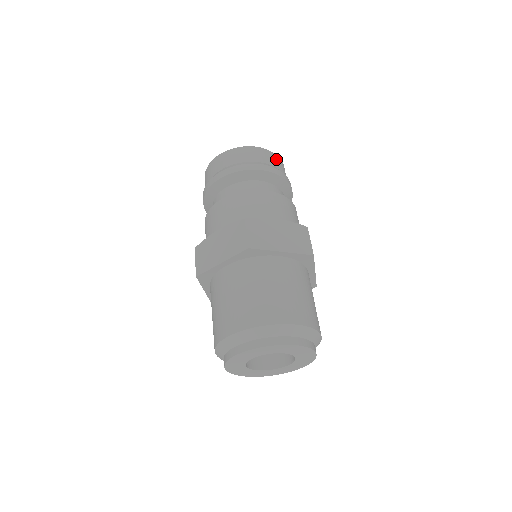
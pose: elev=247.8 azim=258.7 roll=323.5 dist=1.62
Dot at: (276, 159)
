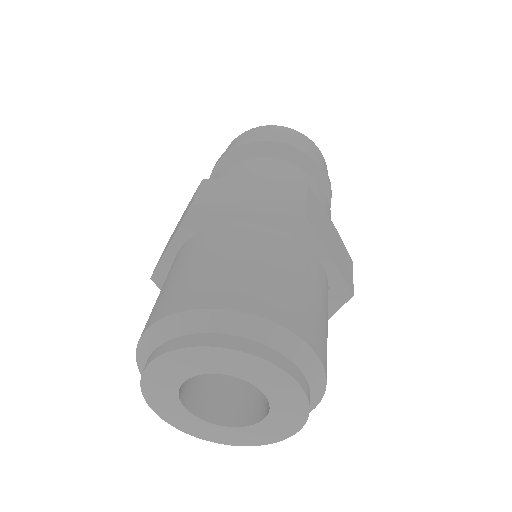
Dot at: (299, 136)
